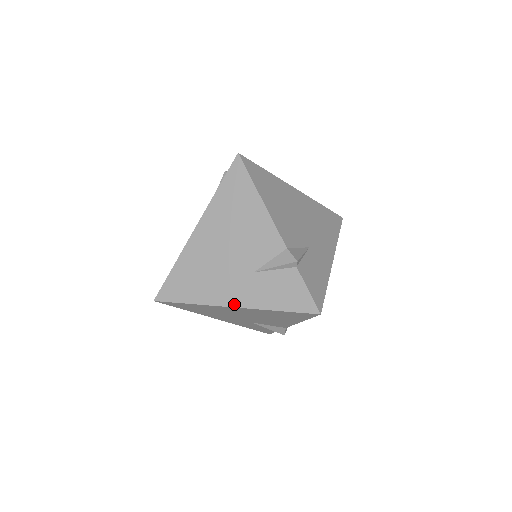
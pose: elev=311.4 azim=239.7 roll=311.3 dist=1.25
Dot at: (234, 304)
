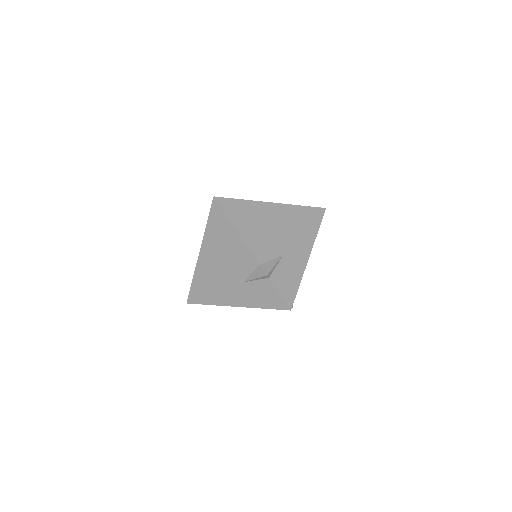
Dot at: occluded
